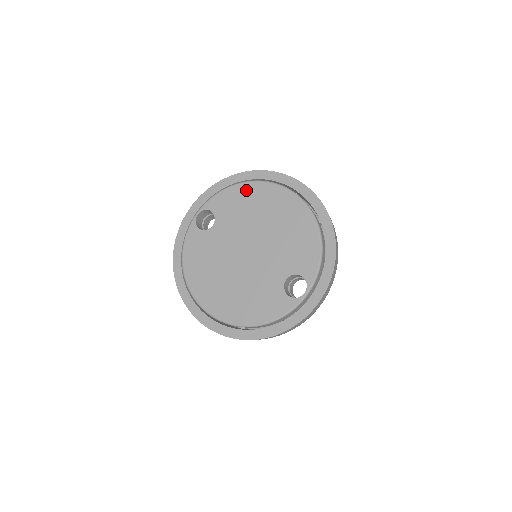
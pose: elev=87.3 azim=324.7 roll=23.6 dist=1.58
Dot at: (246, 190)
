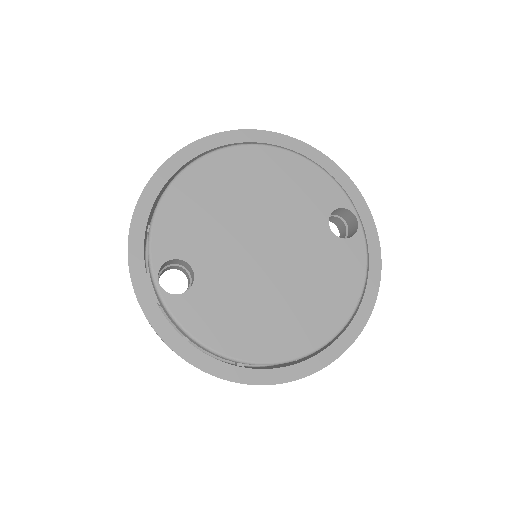
Dot at: (181, 195)
